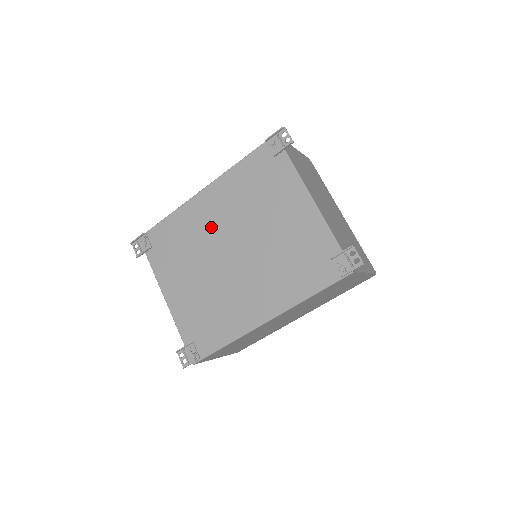
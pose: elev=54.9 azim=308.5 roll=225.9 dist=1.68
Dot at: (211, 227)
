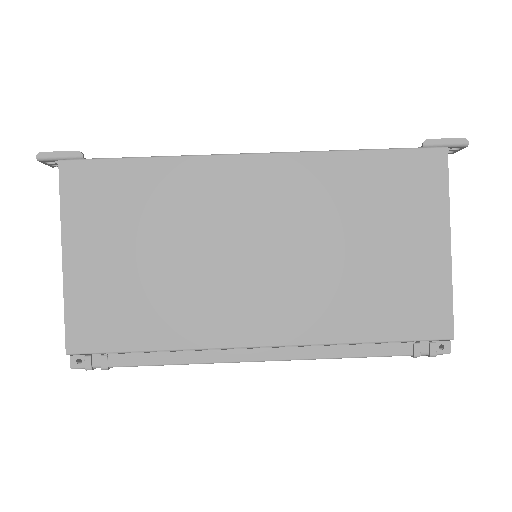
Dot at: occluded
